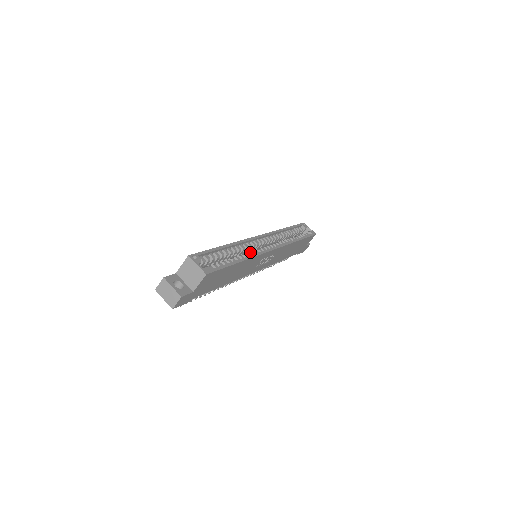
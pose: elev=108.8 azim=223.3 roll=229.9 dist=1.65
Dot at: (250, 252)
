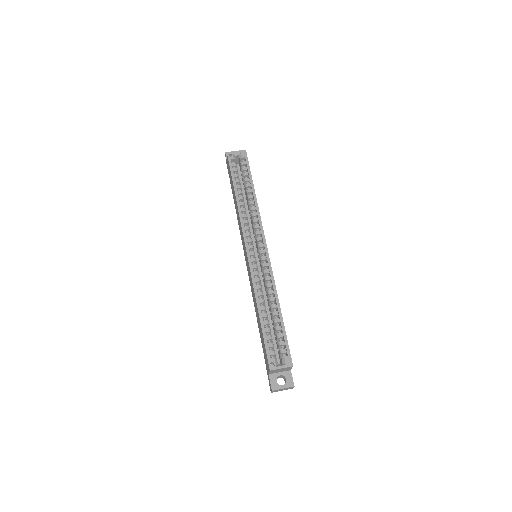
Dot at: (265, 281)
